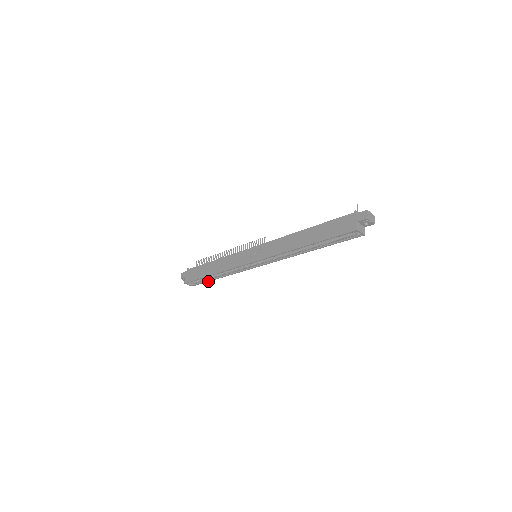
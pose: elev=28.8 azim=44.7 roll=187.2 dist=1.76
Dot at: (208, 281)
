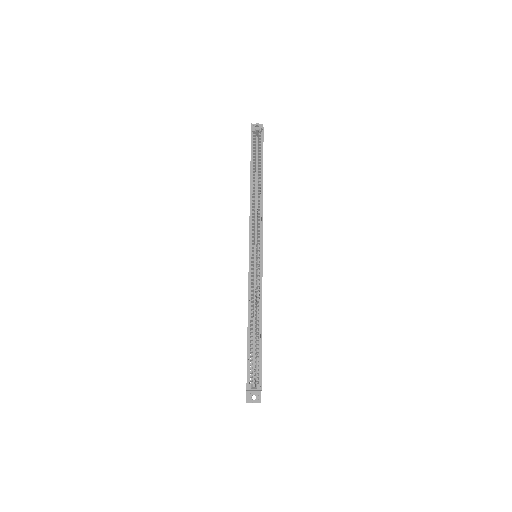
Dot at: (261, 349)
